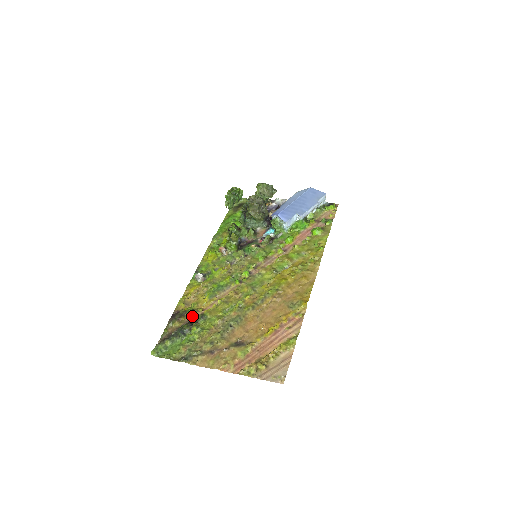
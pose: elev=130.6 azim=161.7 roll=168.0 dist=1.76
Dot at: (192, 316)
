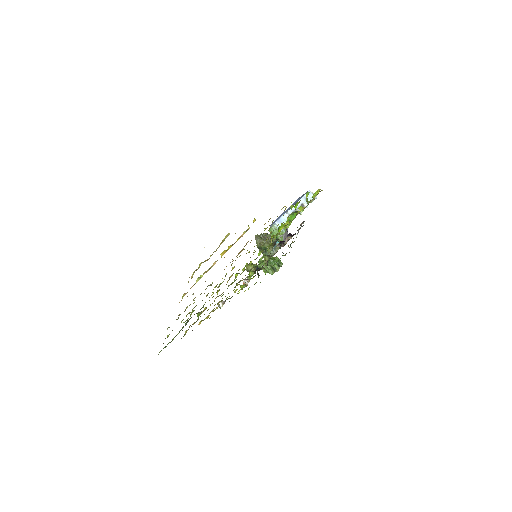
Dot at: occluded
